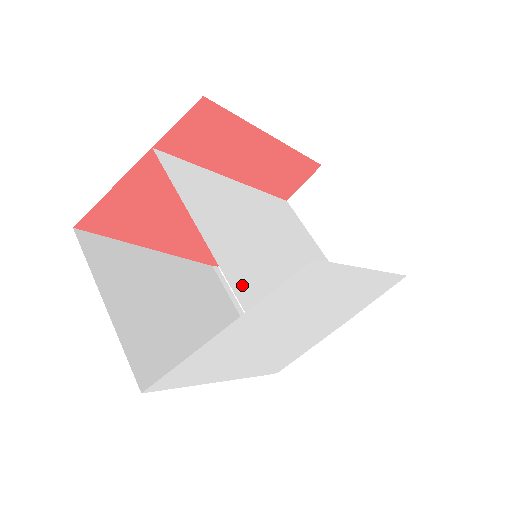
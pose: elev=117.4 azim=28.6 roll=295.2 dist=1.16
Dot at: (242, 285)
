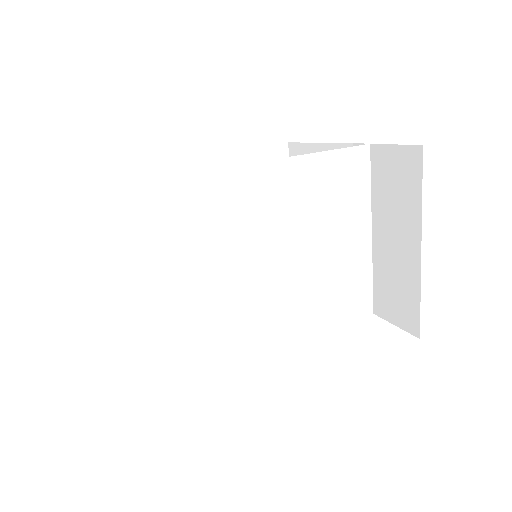
Dot at: (167, 365)
